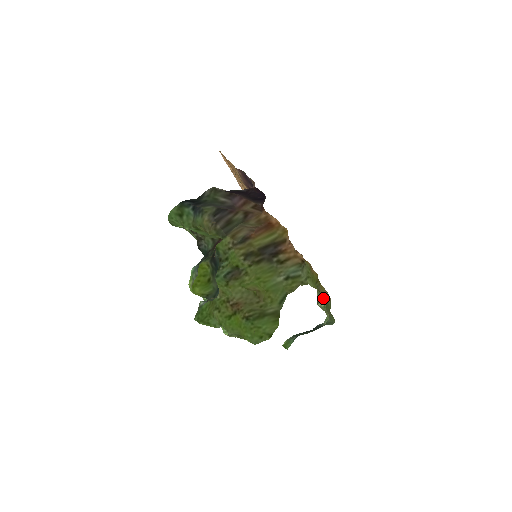
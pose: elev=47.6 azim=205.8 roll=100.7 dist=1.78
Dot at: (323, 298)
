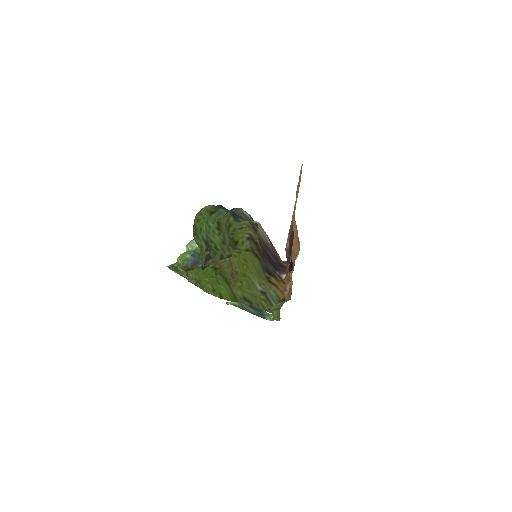
Dot at: occluded
